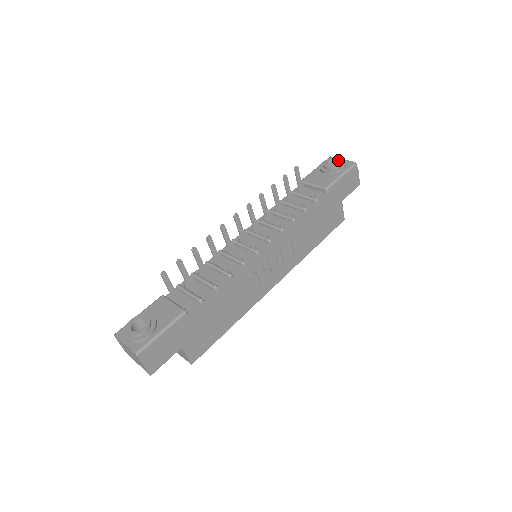
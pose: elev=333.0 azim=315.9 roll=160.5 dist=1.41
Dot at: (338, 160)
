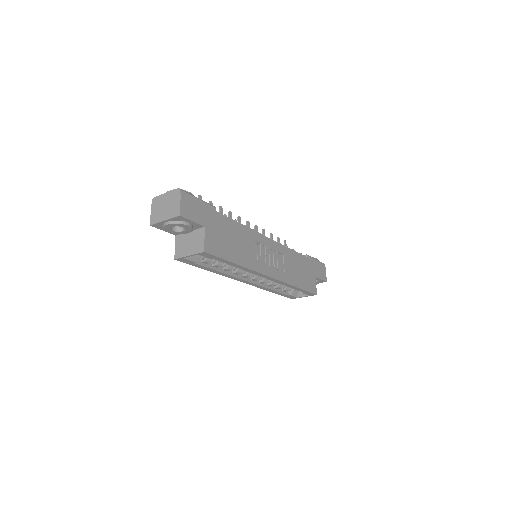
Dot at: occluded
